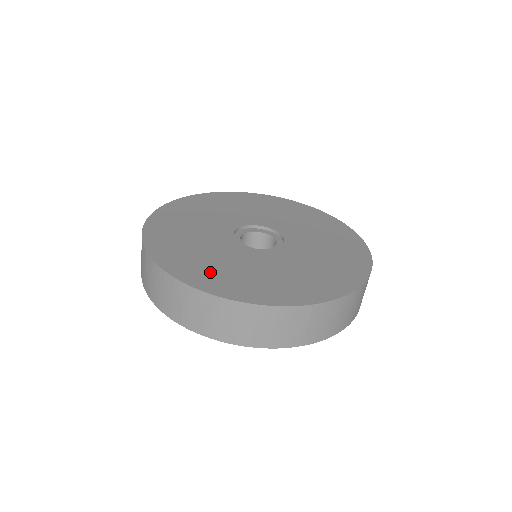
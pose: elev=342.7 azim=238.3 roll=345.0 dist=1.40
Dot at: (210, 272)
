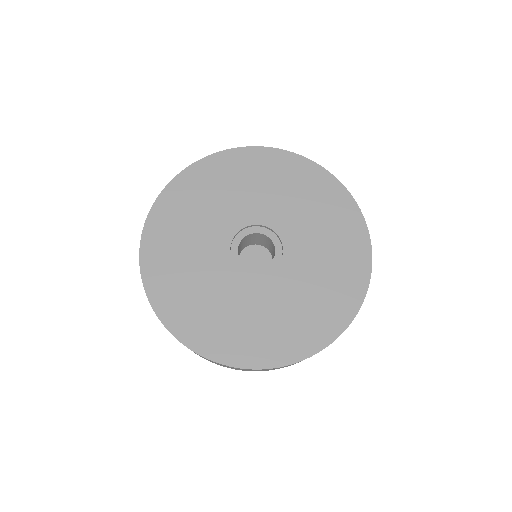
Dot at: (179, 295)
